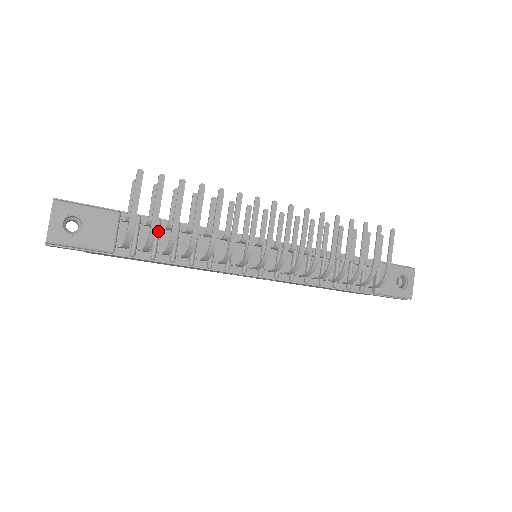
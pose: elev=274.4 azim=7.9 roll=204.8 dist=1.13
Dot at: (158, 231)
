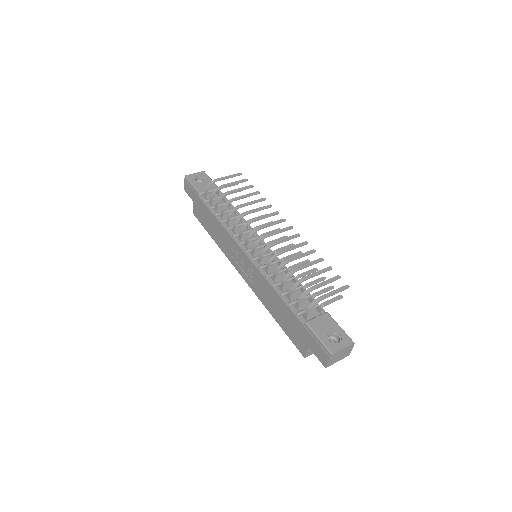
Dot at: (224, 203)
